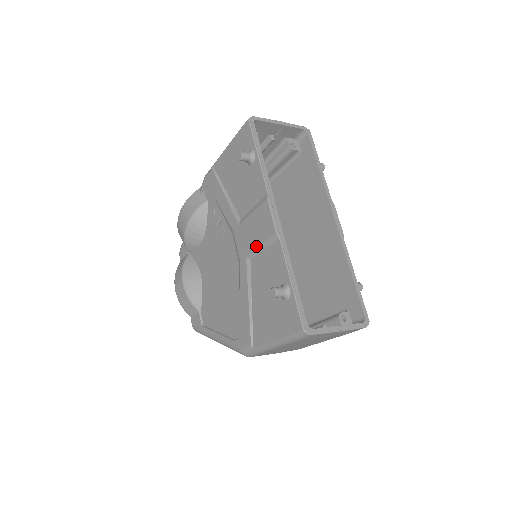
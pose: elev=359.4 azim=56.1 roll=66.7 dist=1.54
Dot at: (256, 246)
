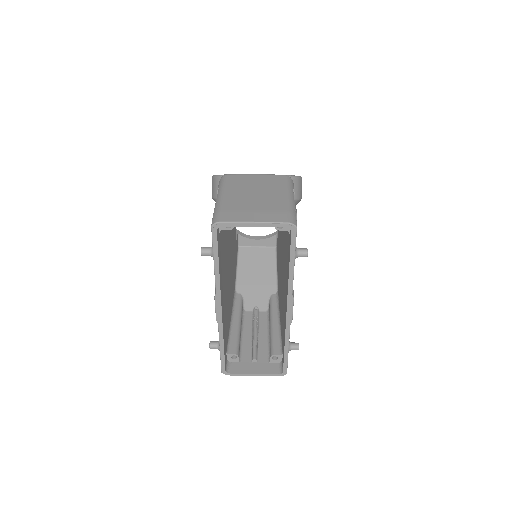
Dot at: occluded
